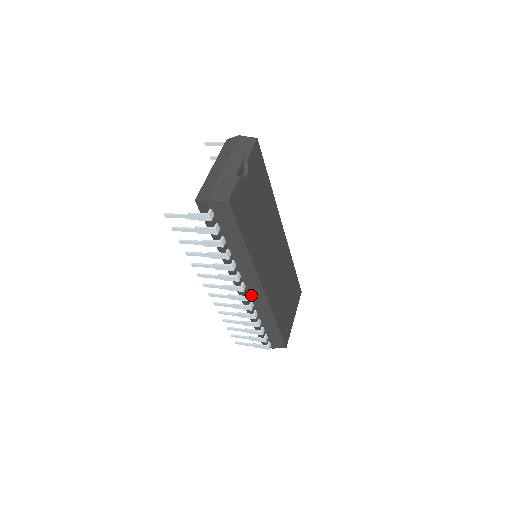
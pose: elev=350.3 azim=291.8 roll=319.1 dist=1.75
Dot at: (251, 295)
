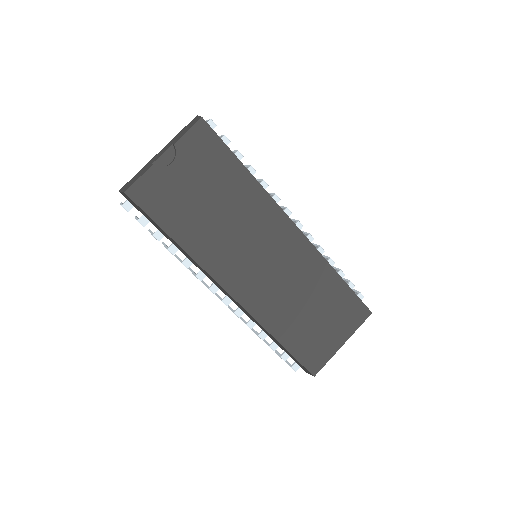
Dot at: (232, 300)
